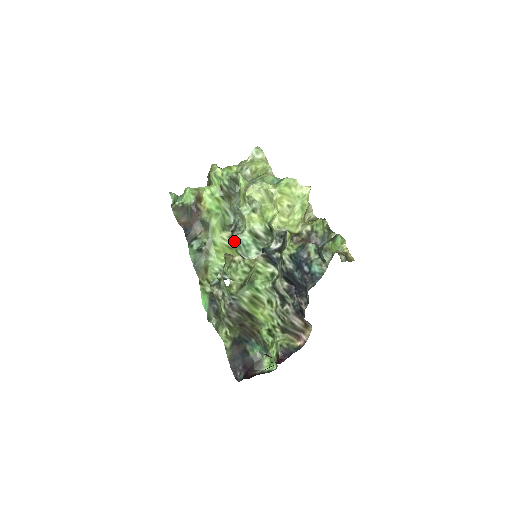
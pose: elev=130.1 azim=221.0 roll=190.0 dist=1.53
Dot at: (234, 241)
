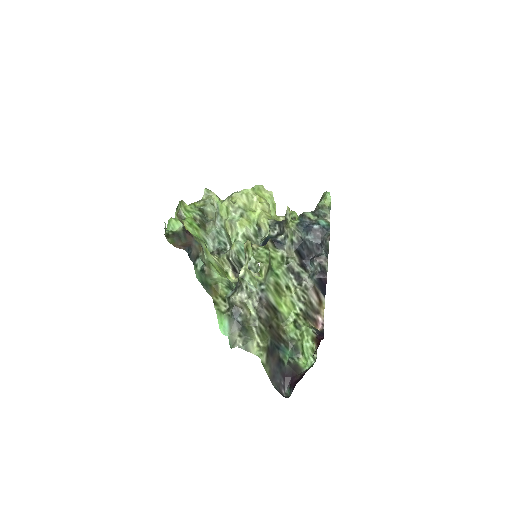
Dot at: (234, 248)
